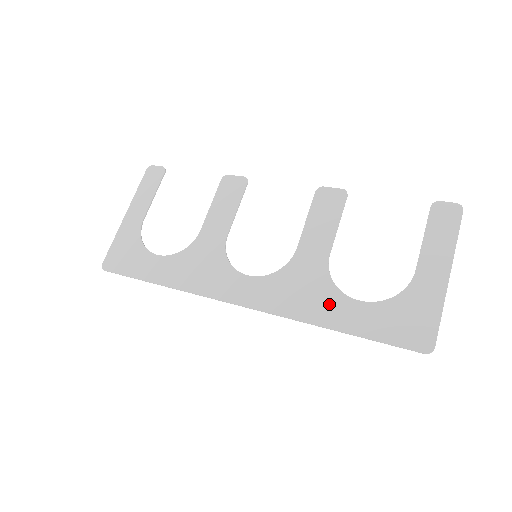
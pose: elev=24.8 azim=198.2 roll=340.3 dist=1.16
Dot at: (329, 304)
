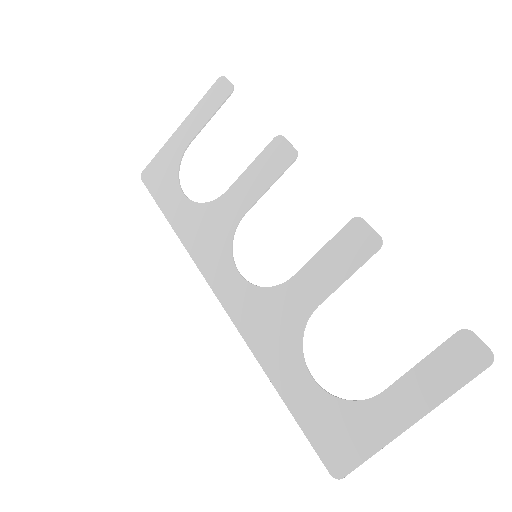
Dot at: (285, 358)
